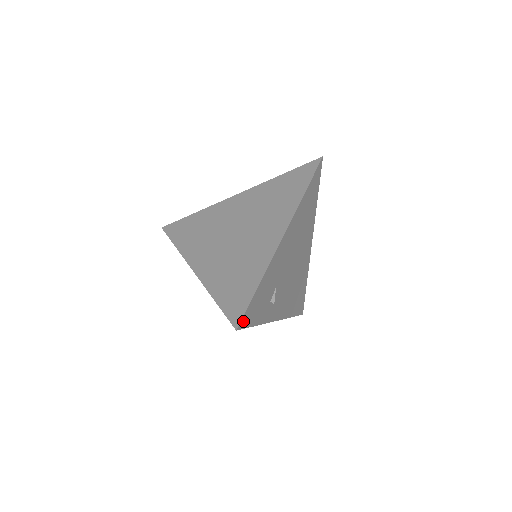
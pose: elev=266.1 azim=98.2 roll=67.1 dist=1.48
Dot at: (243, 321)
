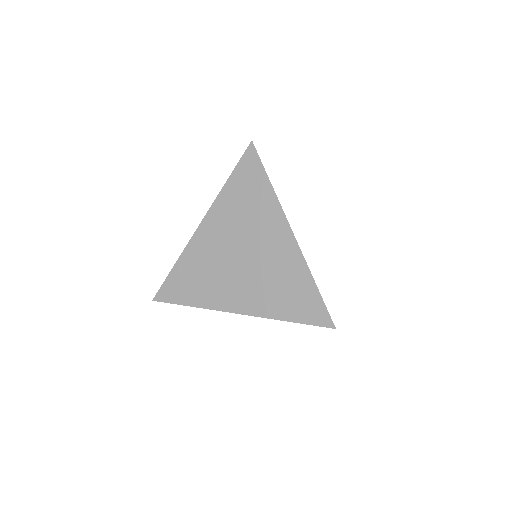
Dot at: (330, 318)
